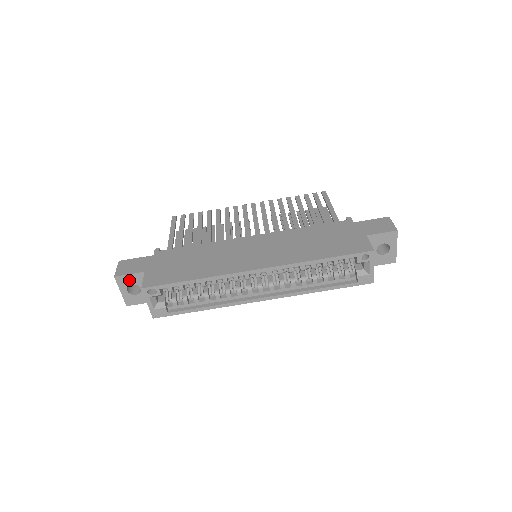
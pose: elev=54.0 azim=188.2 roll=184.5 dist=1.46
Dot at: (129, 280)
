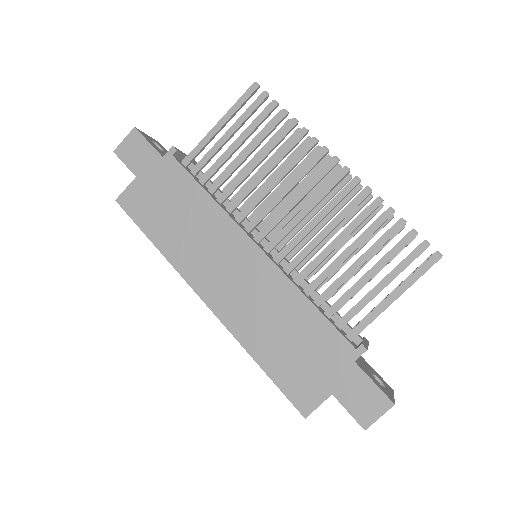
Dot at: occluded
